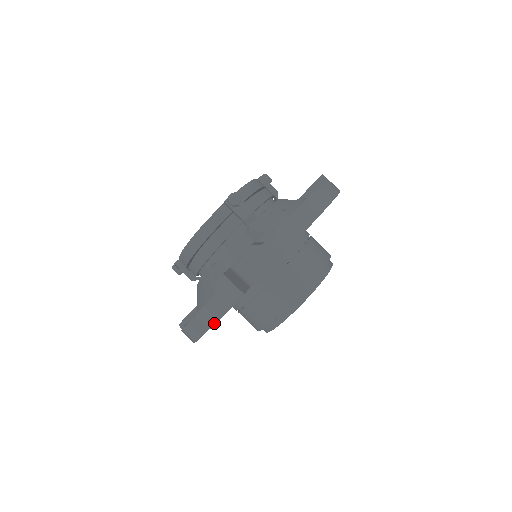
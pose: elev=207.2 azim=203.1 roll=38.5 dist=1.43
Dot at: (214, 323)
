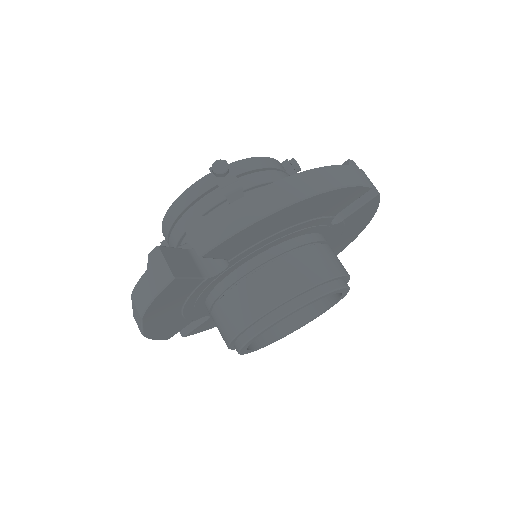
Dot at: (144, 310)
